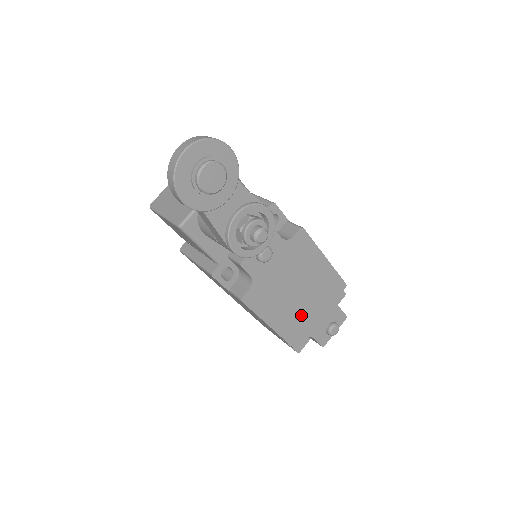
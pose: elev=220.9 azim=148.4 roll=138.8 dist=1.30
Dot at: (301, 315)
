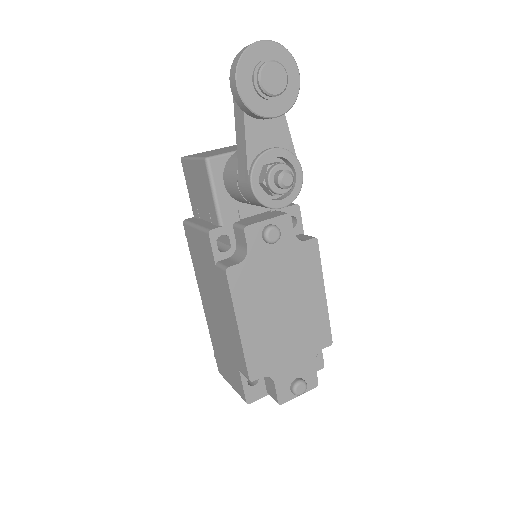
Dot at: (274, 341)
